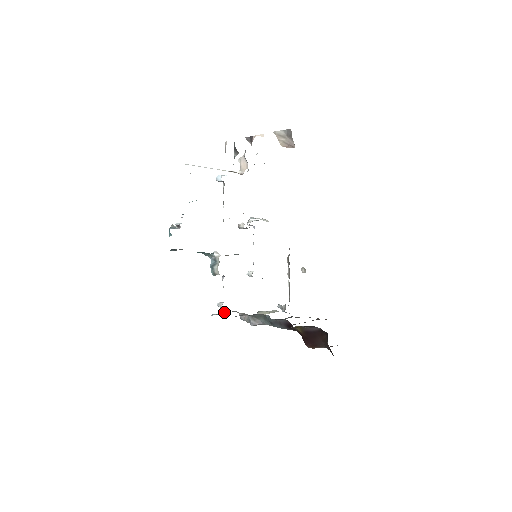
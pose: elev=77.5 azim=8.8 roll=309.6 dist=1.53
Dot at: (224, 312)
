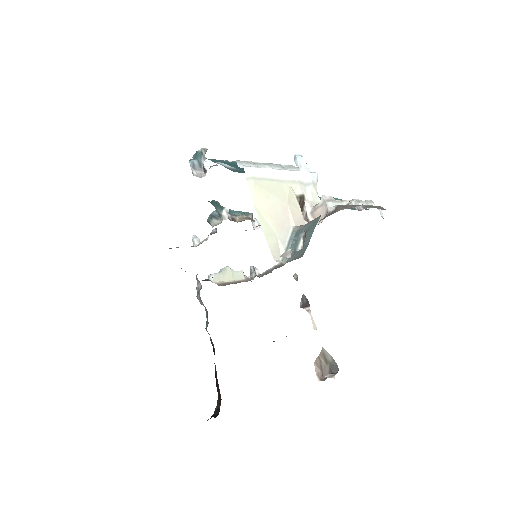
Dot at: occluded
